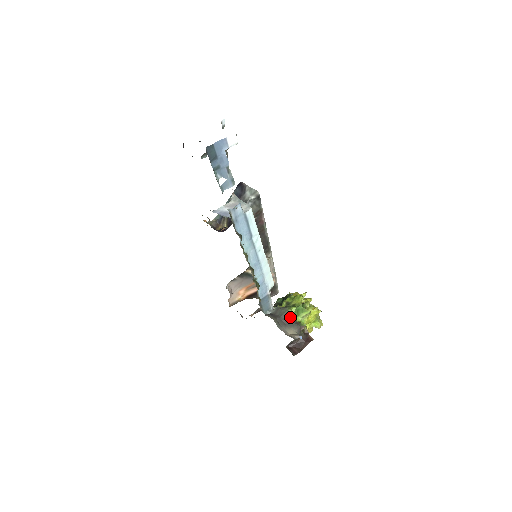
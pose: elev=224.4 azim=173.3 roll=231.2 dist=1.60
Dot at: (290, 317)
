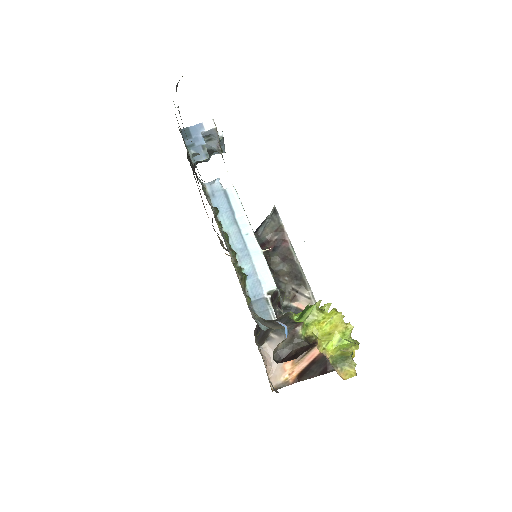
Dot at: (286, 317)
